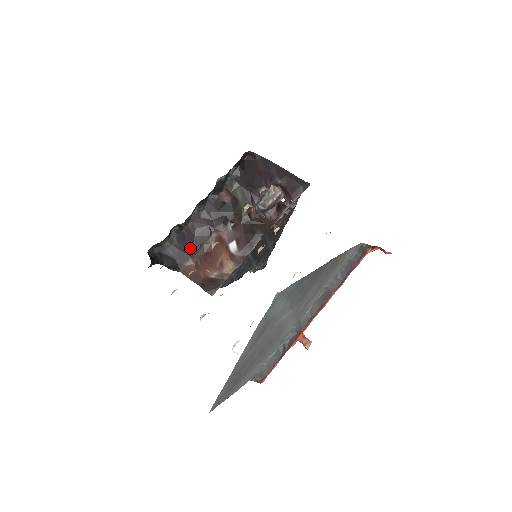
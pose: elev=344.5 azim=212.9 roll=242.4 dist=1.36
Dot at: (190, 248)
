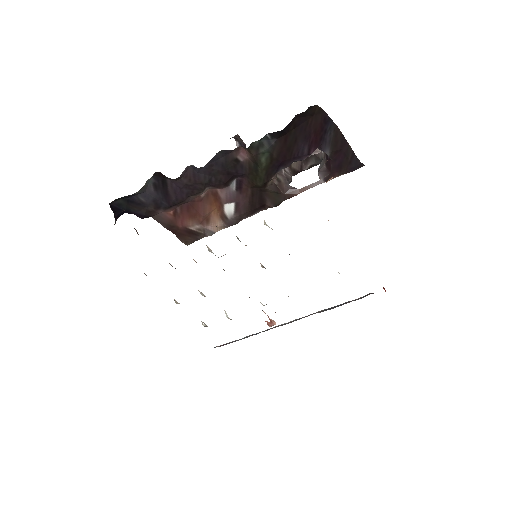
Dot at: (171, 199)
